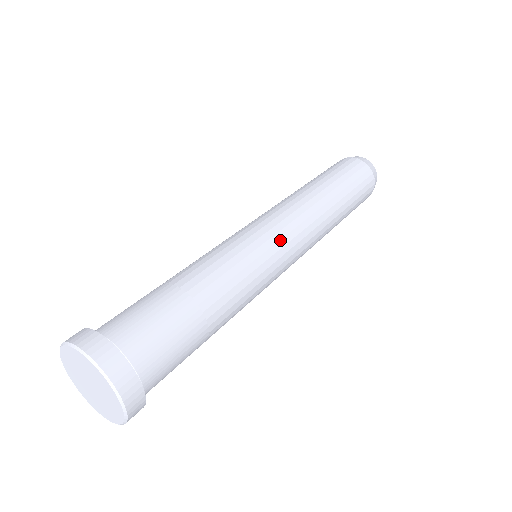
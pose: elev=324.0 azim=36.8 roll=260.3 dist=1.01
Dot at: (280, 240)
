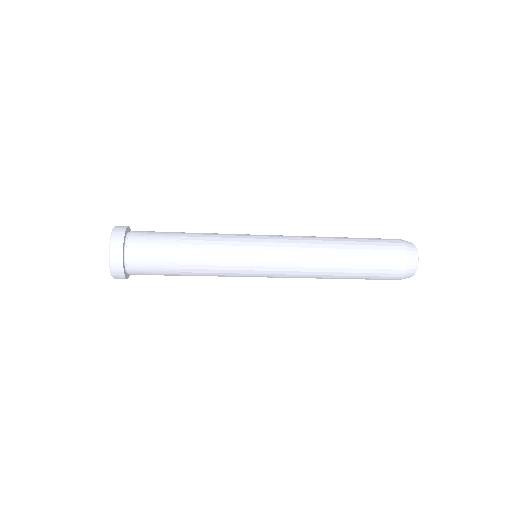
Dot at: (266, 247)
